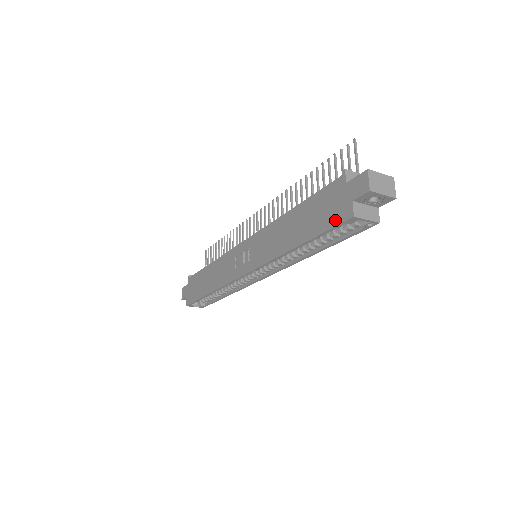
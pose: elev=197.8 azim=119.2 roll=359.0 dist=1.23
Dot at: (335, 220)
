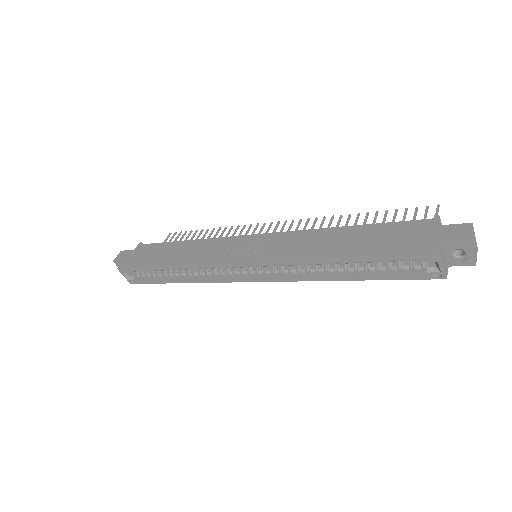
Dot at: (411, 250)
